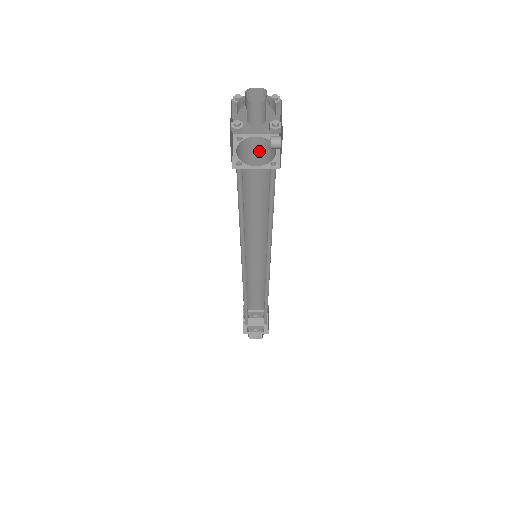
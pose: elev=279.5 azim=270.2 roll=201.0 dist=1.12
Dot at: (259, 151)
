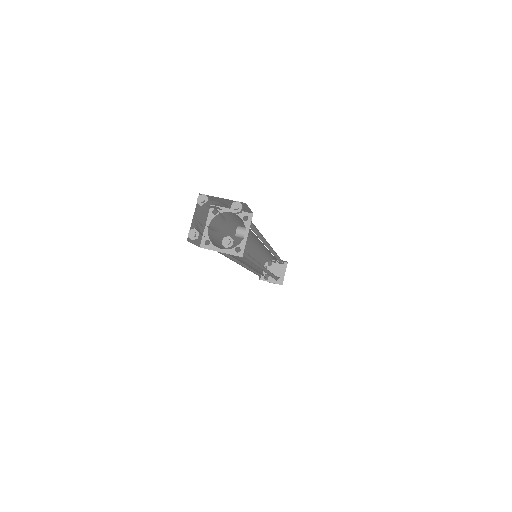
Dot at: (237, 217)
